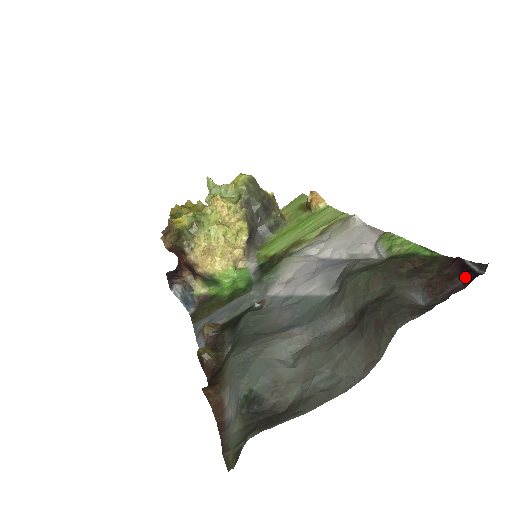
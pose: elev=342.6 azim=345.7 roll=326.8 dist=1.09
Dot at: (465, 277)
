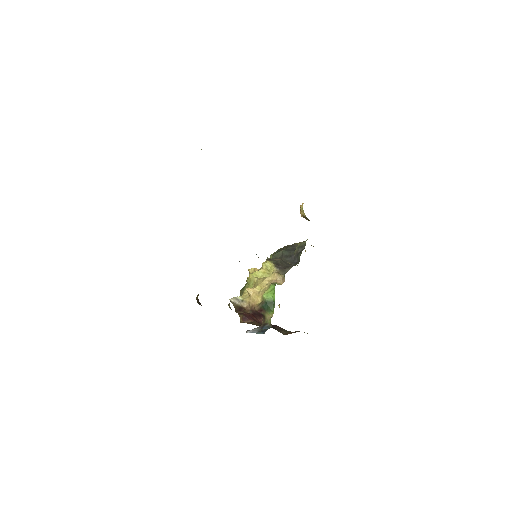
Dot at: occluded
